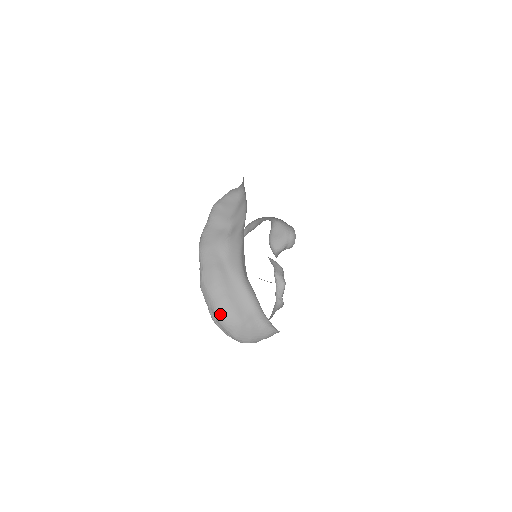
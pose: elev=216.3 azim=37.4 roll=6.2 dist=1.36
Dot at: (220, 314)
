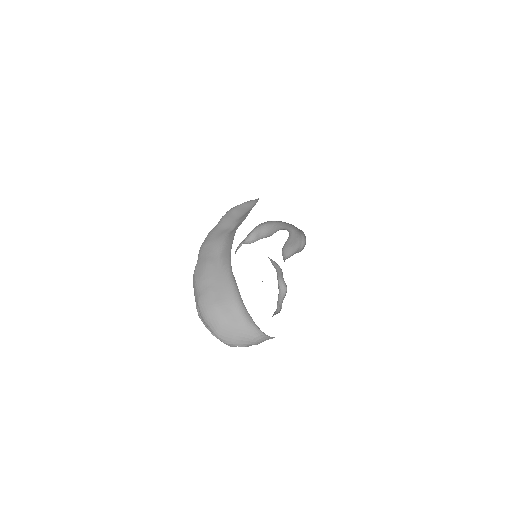
Dot at: (202, 306)
